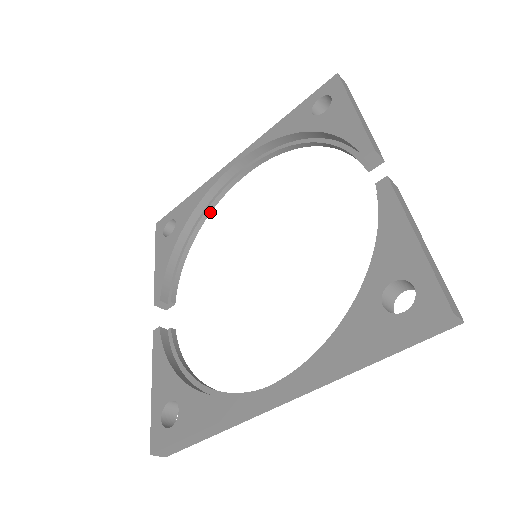
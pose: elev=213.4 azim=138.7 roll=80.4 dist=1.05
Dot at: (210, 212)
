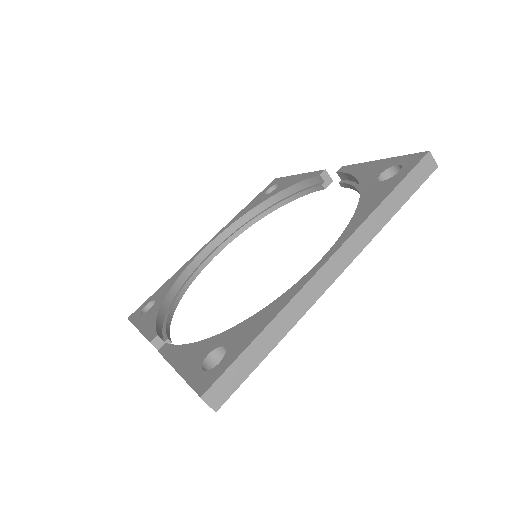
Dot at: (188, 286)
